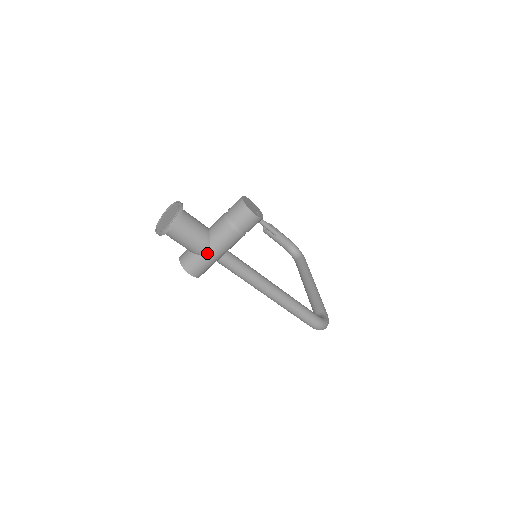
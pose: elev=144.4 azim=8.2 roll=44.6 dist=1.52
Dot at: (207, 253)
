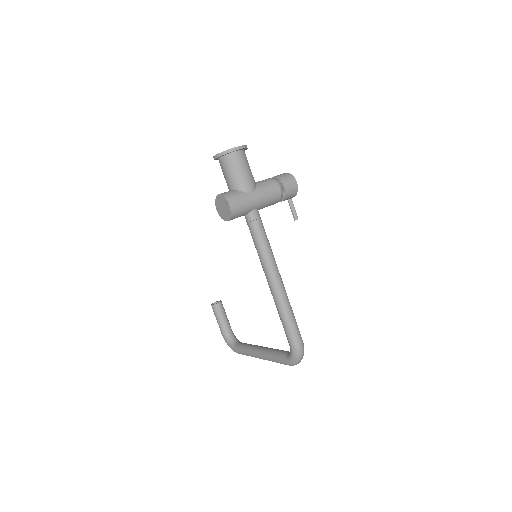
Dot at: (251, 193)
